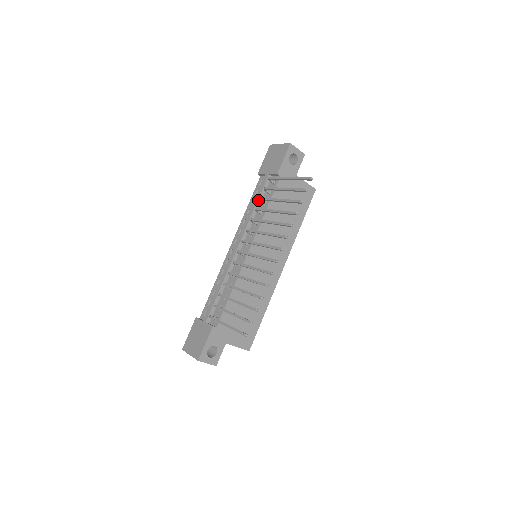
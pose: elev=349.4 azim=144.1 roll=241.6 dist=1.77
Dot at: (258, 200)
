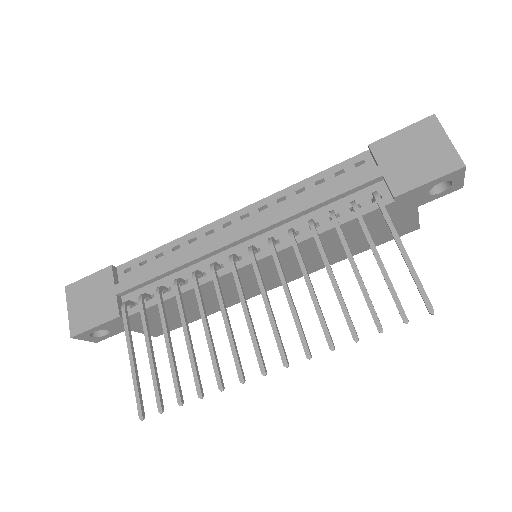
Dot at: (329, 199)
